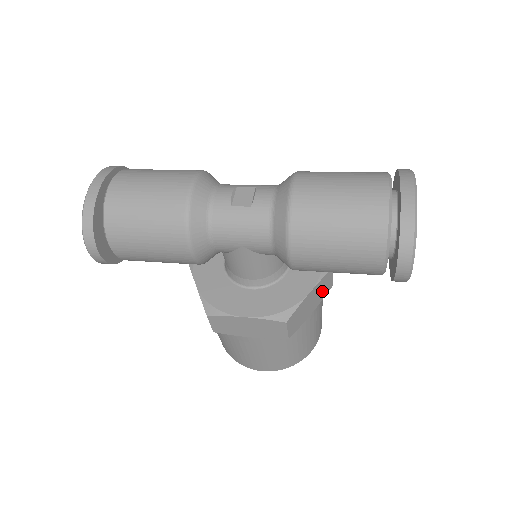
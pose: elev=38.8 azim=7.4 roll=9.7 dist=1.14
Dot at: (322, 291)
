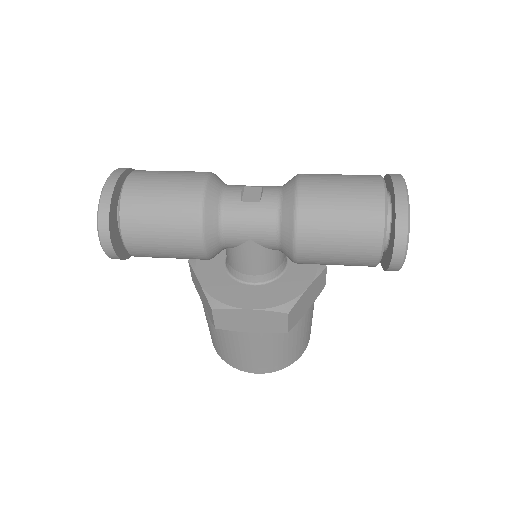
Dot at: (317, 289)
